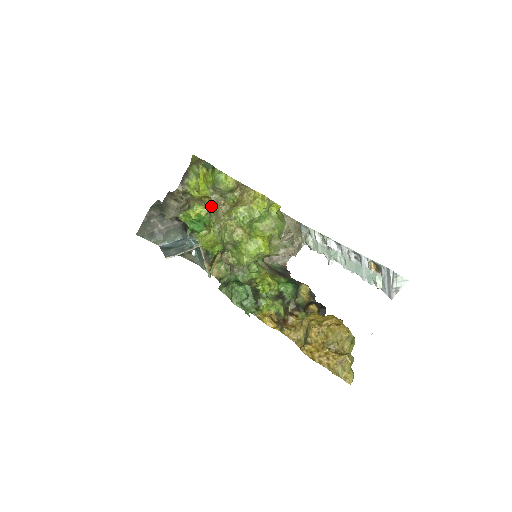
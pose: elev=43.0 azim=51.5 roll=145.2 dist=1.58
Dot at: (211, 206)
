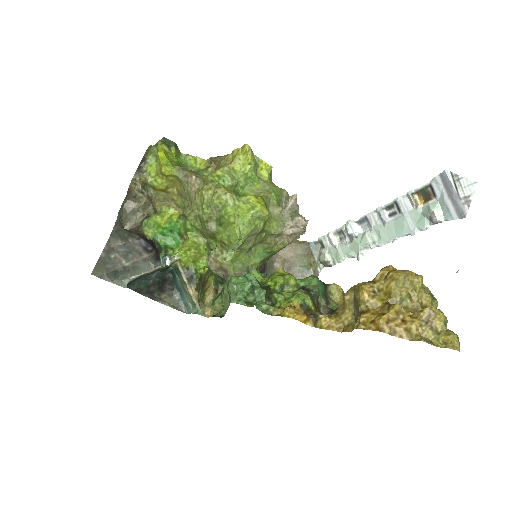
Dot at: (182, 197)
